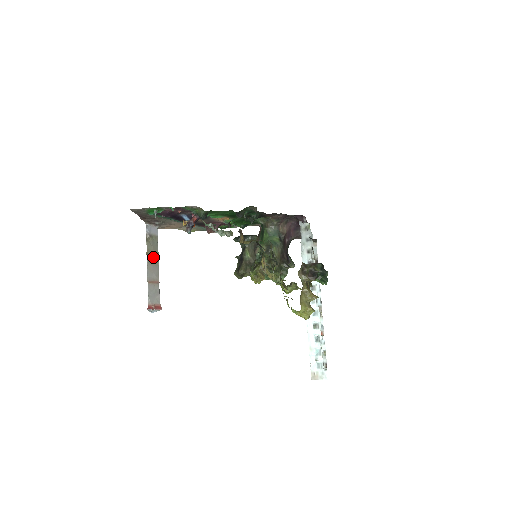
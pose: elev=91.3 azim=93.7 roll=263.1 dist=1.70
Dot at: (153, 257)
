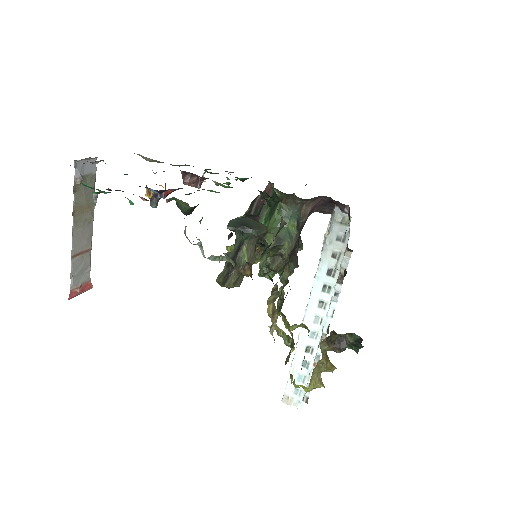
Dot at: (84, 213)
